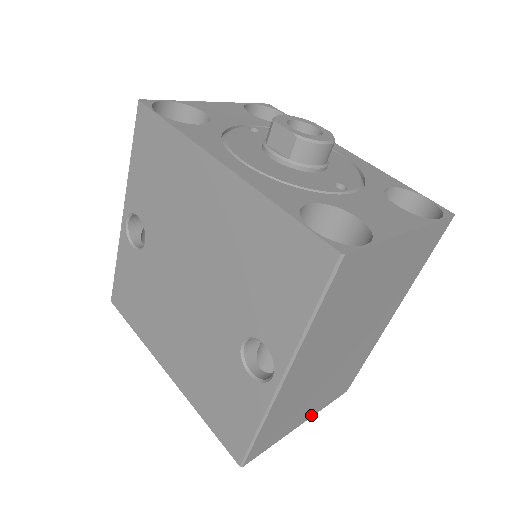
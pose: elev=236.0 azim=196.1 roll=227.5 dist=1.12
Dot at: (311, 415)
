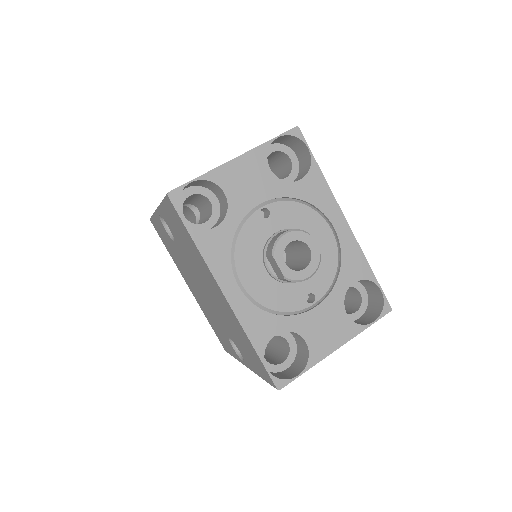
Dot at: occluded
